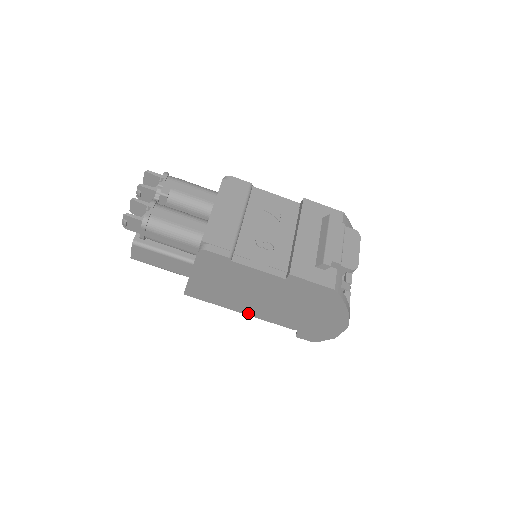
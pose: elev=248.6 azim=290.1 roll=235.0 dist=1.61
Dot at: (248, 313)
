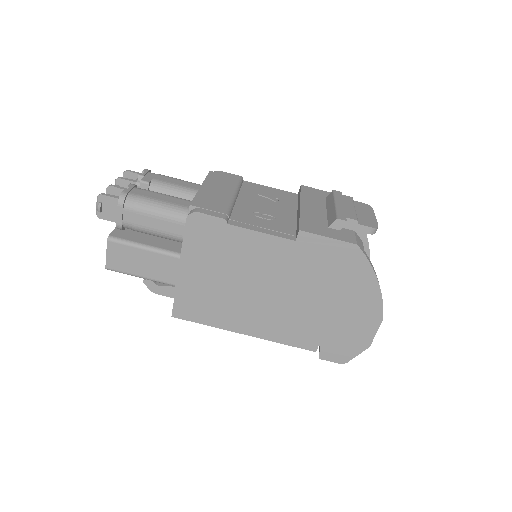
Dot at: (254, 325)
